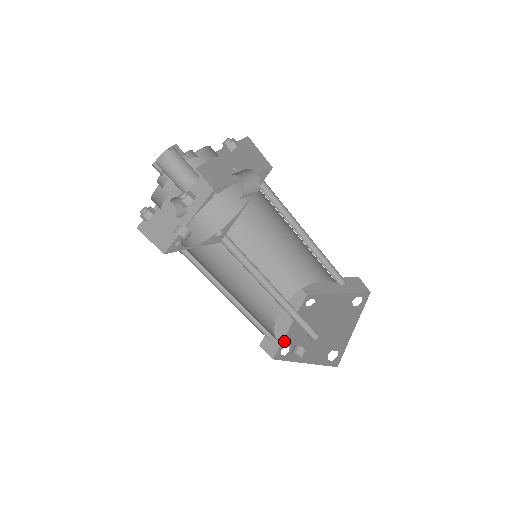
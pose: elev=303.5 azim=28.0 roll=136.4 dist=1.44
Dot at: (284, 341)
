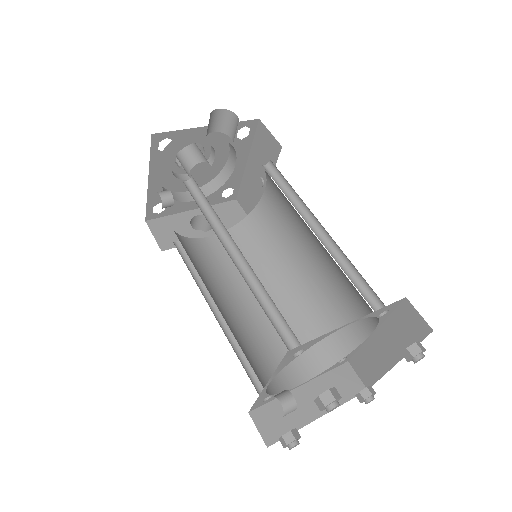
Dot at: (297, 428)
